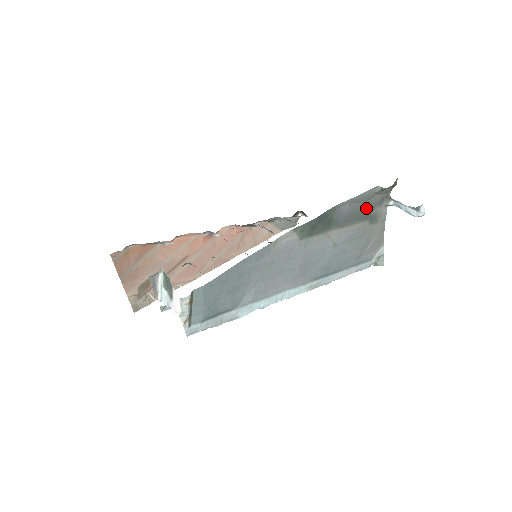
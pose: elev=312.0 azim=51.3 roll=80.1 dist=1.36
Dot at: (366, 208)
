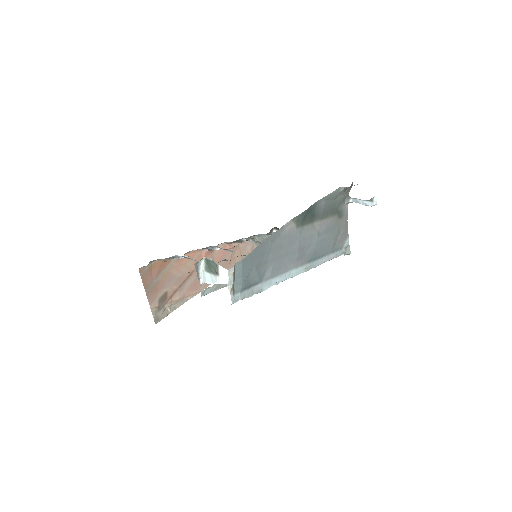
Dot at: (335, 205)
